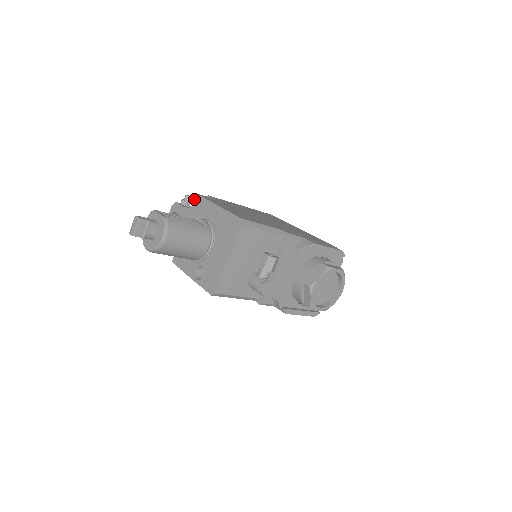
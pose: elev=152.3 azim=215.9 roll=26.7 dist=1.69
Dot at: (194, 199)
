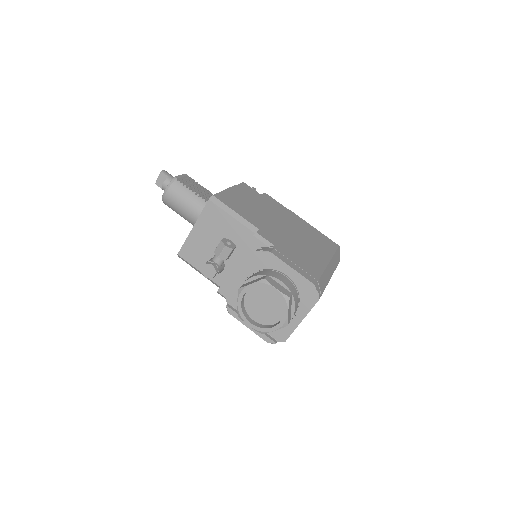
Dot at: occluded
